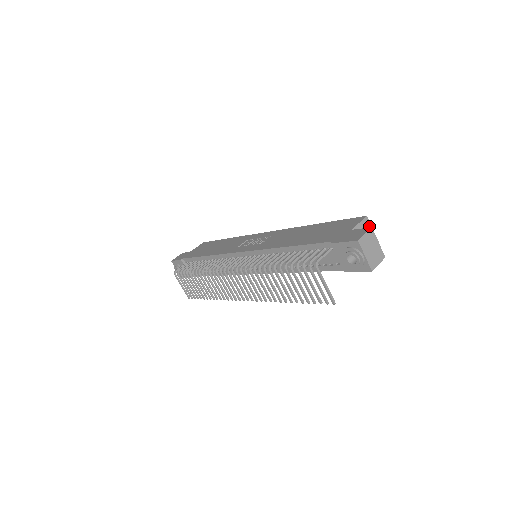
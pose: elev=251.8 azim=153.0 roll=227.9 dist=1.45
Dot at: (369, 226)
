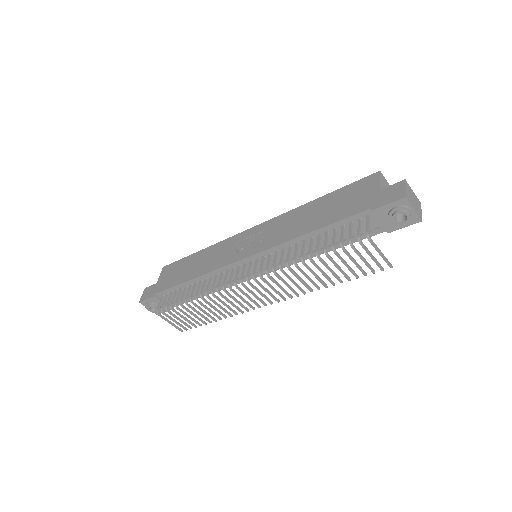
Dot at: (385, 180)
